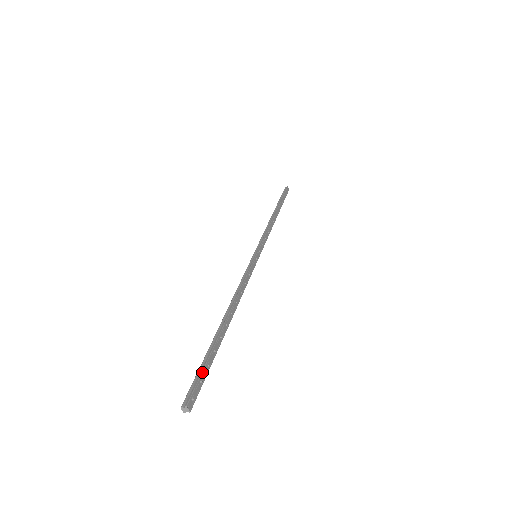
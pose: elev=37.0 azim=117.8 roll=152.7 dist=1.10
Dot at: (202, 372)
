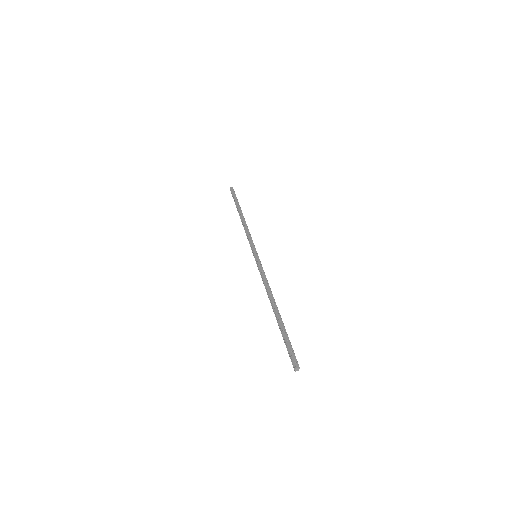
Dot at: (287, 347)
